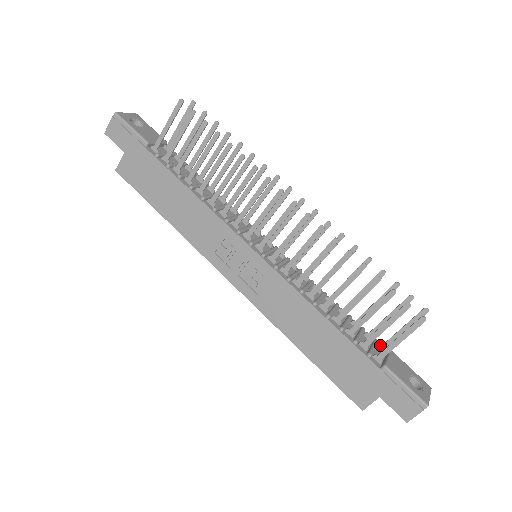
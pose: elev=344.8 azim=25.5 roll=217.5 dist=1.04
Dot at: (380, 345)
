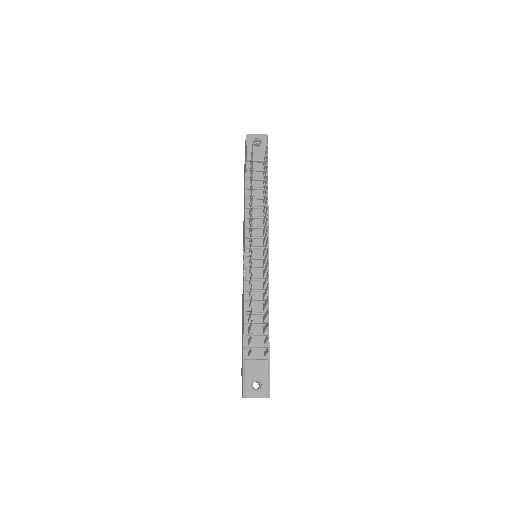
Dot at: (264, 351)
